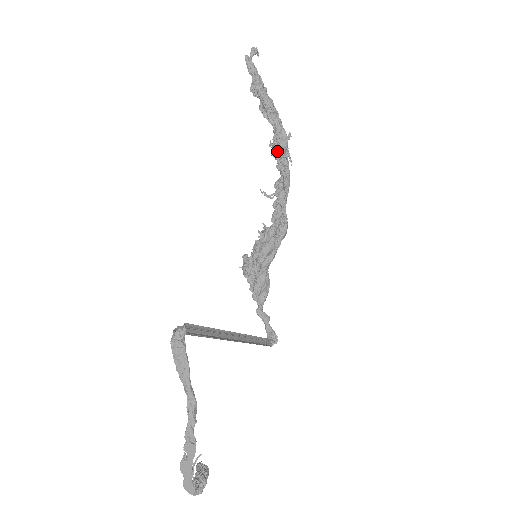
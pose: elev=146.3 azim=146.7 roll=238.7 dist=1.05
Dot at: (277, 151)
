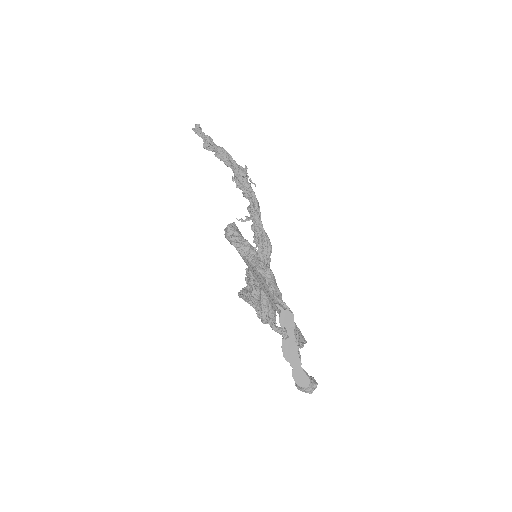
Dot at: (240, 182)
